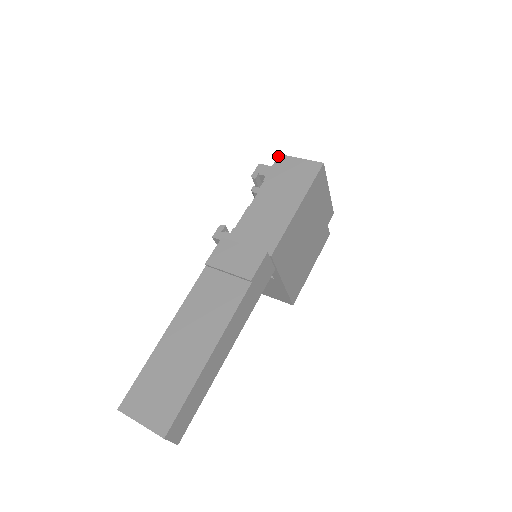
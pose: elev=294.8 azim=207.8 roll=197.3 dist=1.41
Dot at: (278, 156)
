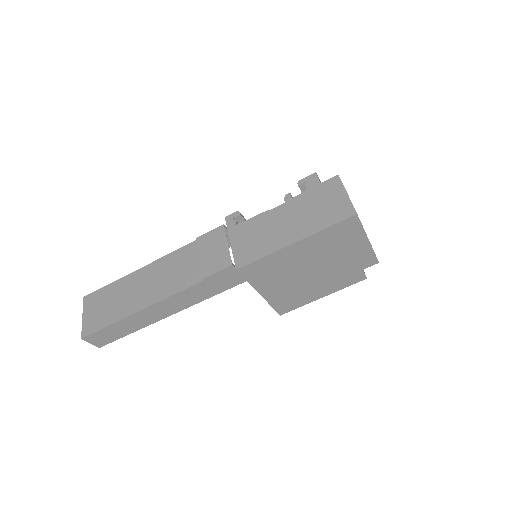
Dot at: (335, 176)
